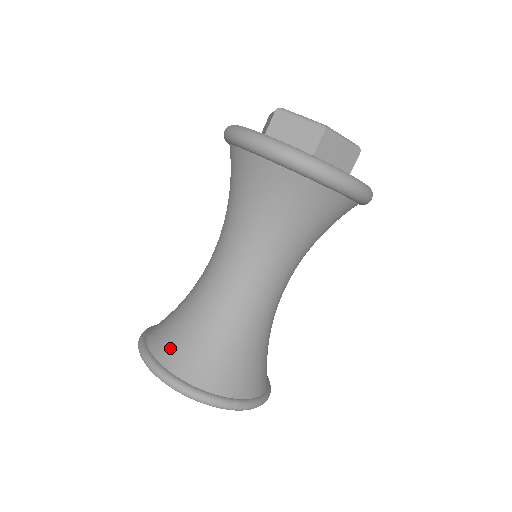
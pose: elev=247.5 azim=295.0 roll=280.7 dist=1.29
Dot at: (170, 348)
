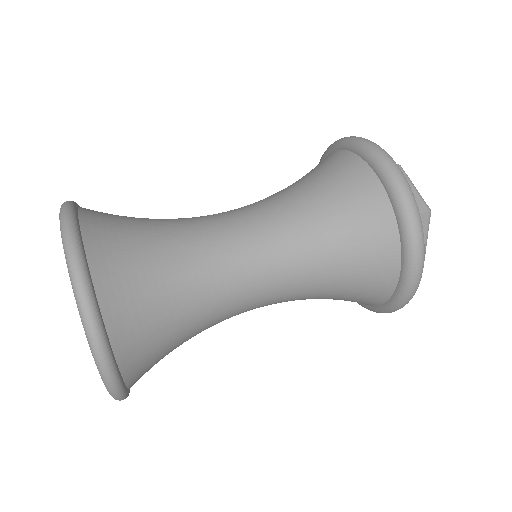
Dot at: (106, 230)
